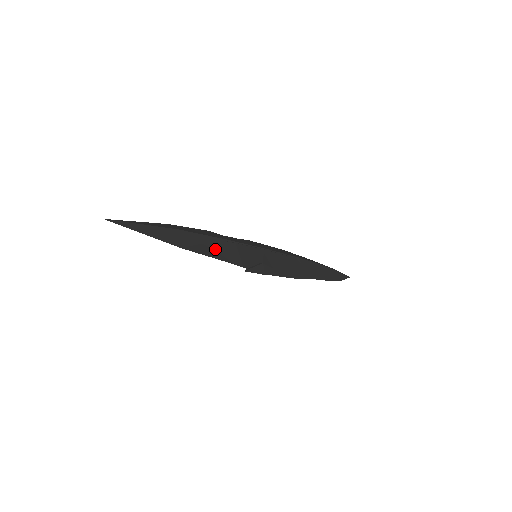
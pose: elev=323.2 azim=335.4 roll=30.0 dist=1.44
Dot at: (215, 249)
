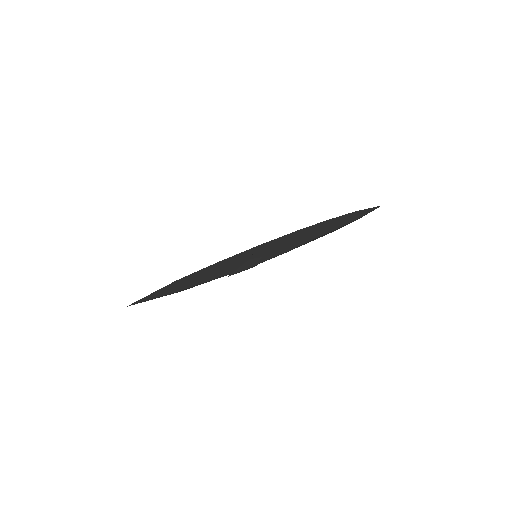
Dot at: (206, 275)
